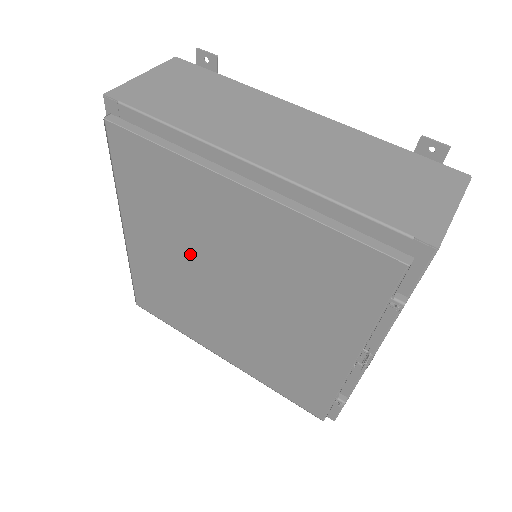
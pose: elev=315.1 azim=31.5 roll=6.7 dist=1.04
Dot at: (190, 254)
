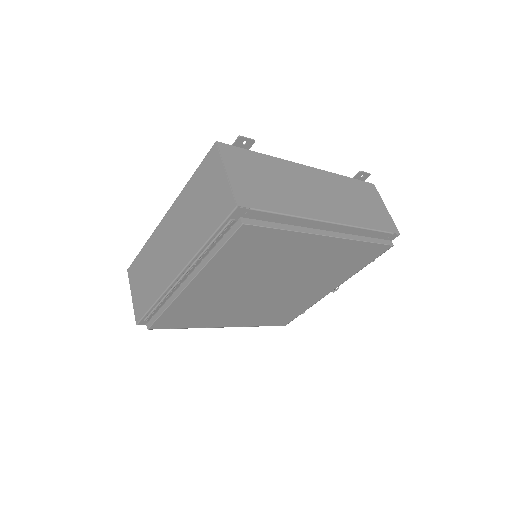
Dot at: (252, 279)
